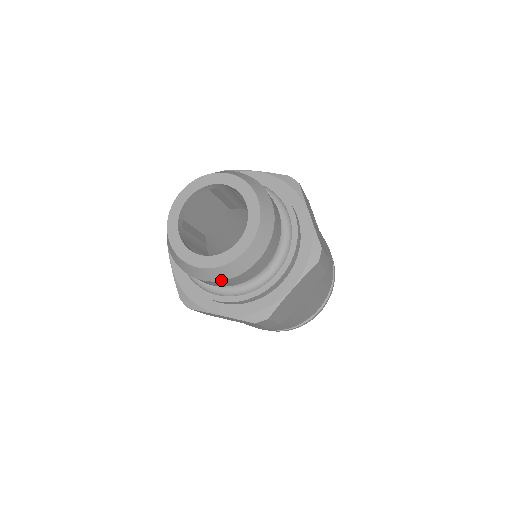
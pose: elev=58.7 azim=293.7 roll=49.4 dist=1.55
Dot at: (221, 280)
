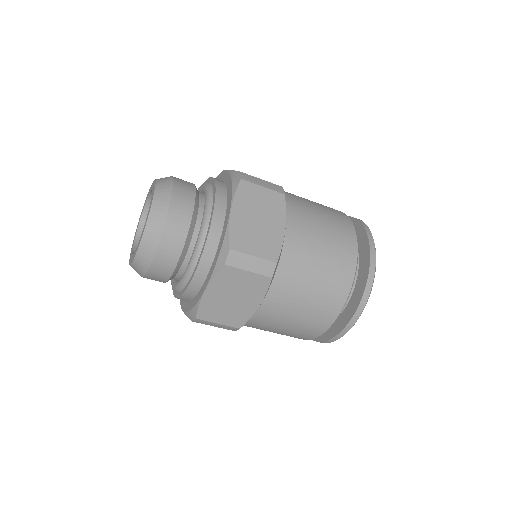
Dot at: (157, 244)
